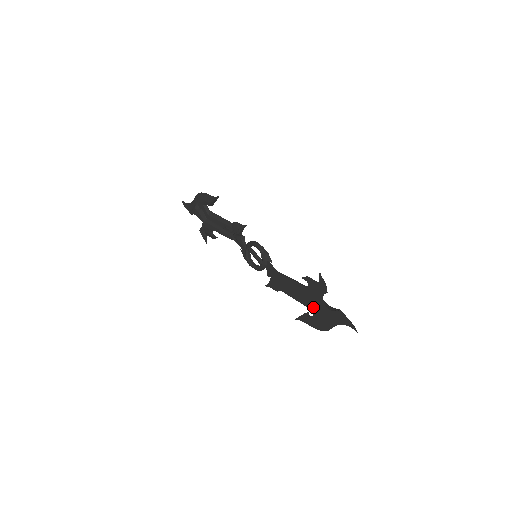
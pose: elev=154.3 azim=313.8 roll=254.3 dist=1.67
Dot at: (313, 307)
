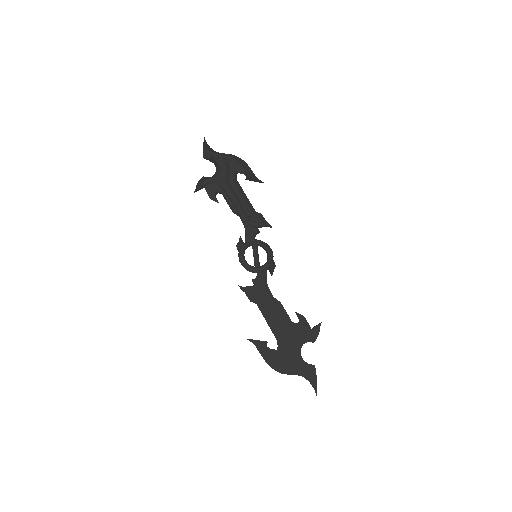
Dot at: (284, 343)
